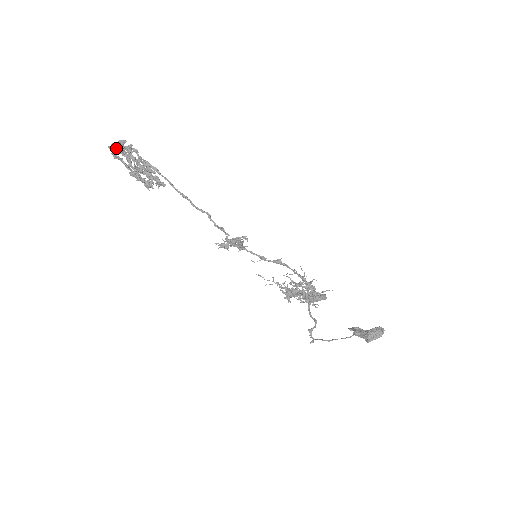
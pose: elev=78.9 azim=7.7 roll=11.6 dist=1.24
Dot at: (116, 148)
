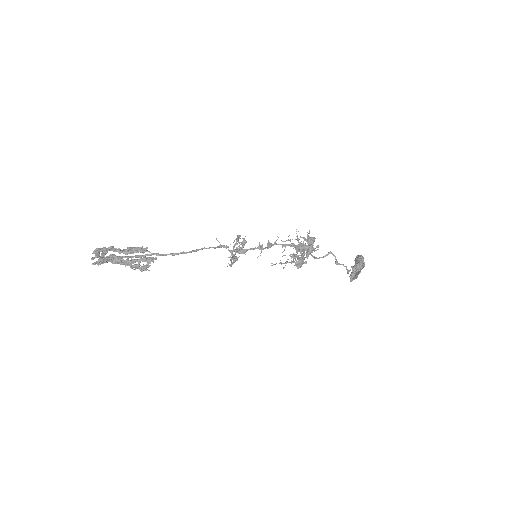
Dot at: (96, 262)
